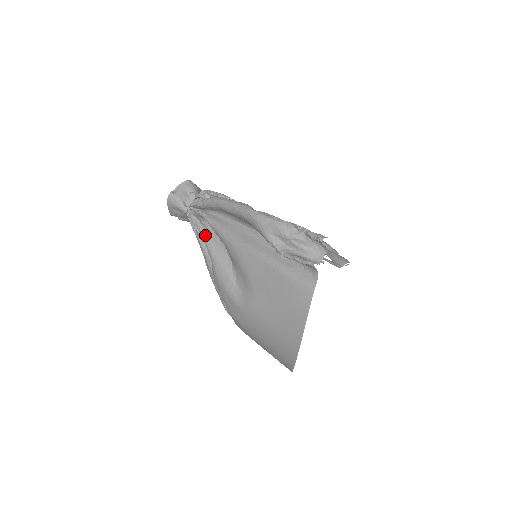
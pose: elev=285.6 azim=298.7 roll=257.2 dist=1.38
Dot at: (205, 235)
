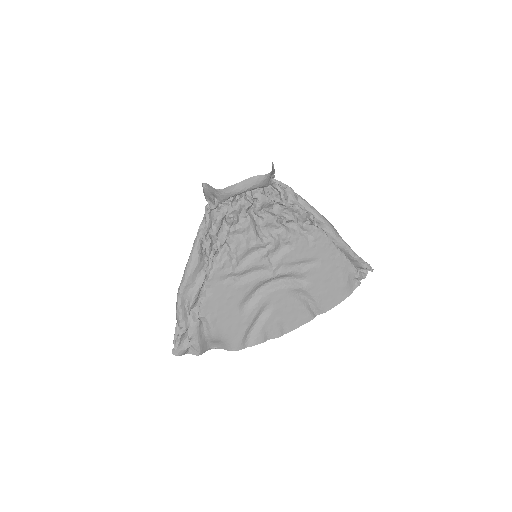
Dot at: occluded
